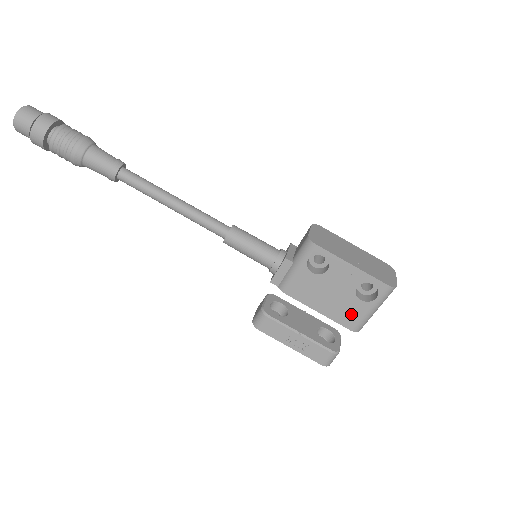
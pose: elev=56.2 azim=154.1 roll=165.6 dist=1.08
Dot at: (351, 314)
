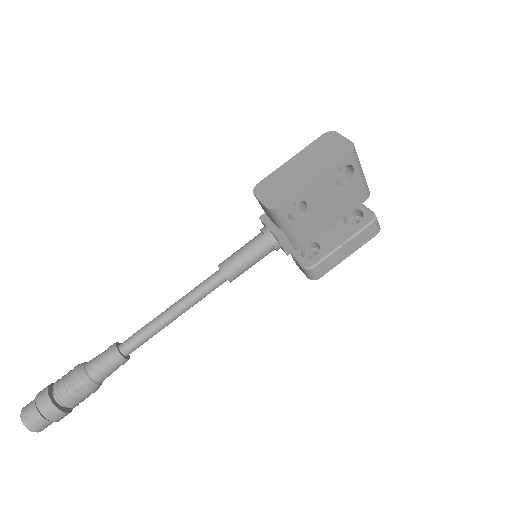
Dot at: (353, 196)
